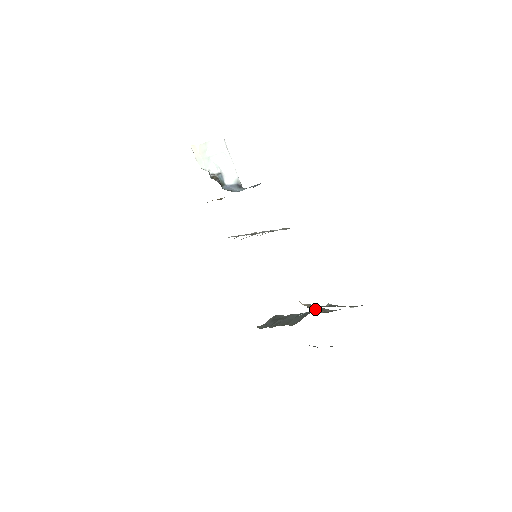
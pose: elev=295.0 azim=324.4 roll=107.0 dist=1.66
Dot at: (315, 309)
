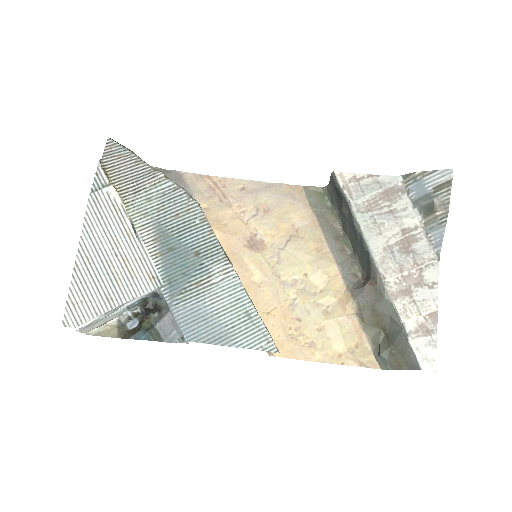
Dot at: (371, 325)
